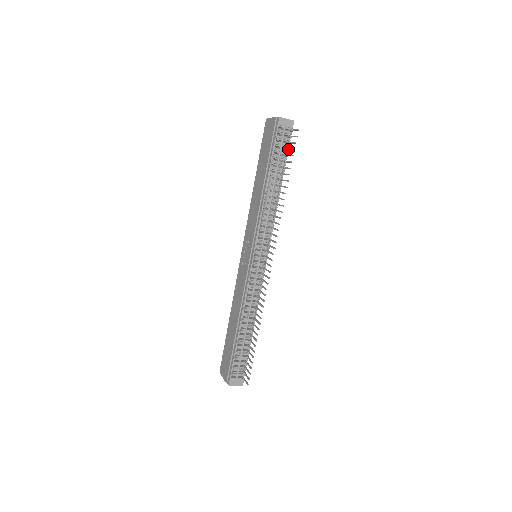
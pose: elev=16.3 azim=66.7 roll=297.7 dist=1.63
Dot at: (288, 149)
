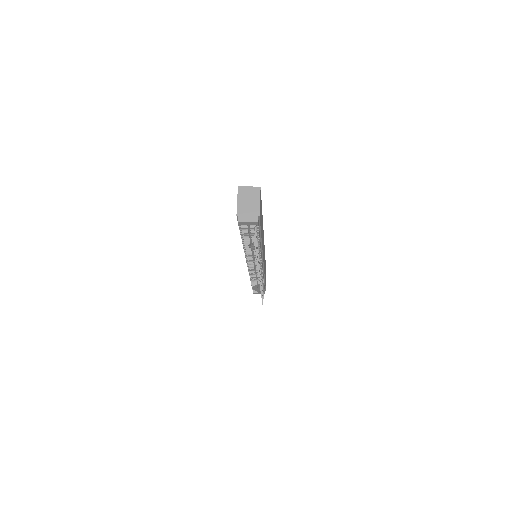
Dot at: occluded
